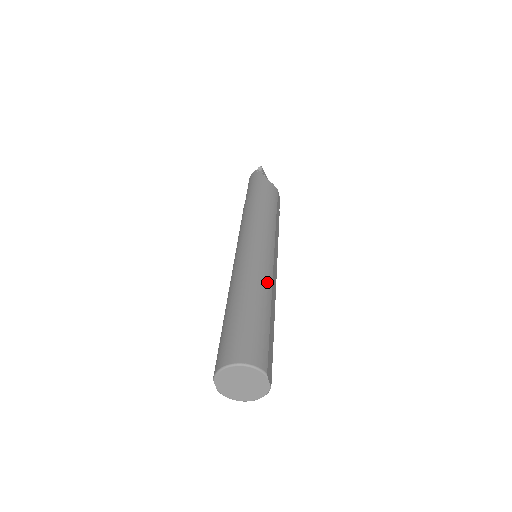
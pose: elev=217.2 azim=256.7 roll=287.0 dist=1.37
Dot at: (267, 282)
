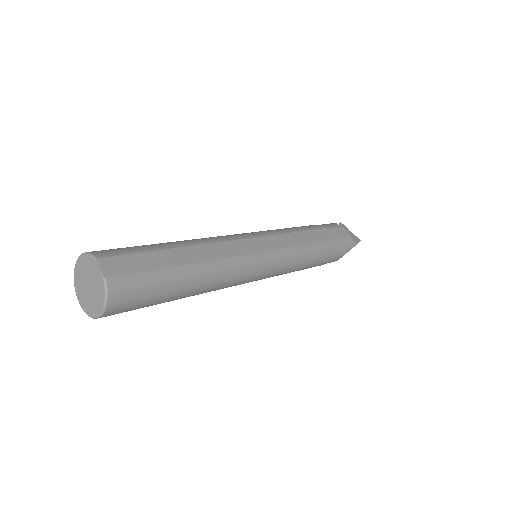
Dot at: (208, 239)
